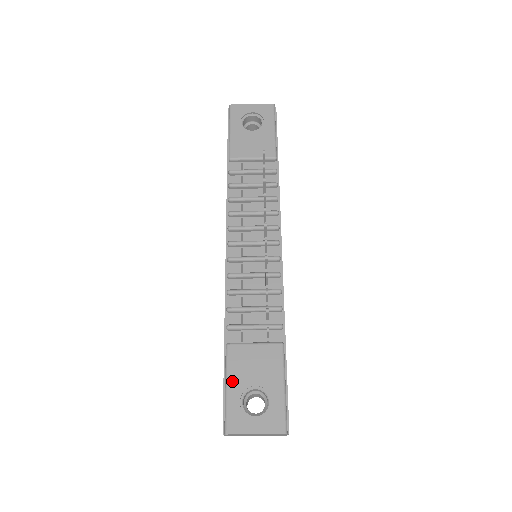
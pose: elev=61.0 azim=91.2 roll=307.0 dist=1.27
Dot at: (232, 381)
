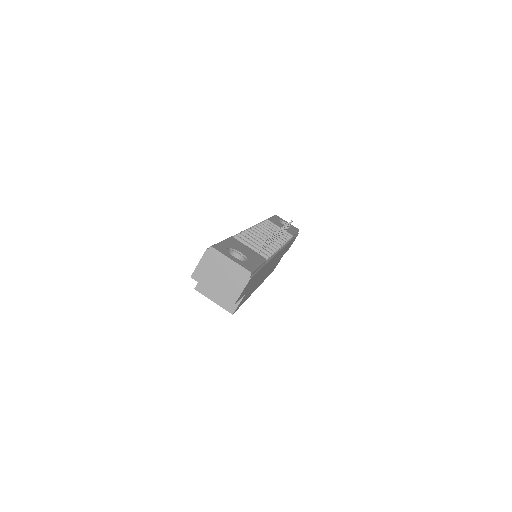
Dot at: (227, 242)
